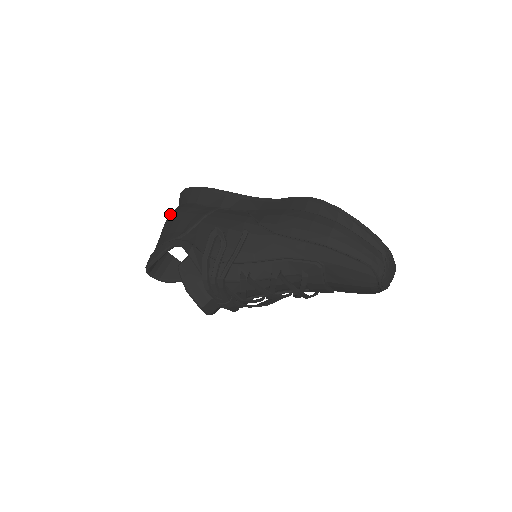
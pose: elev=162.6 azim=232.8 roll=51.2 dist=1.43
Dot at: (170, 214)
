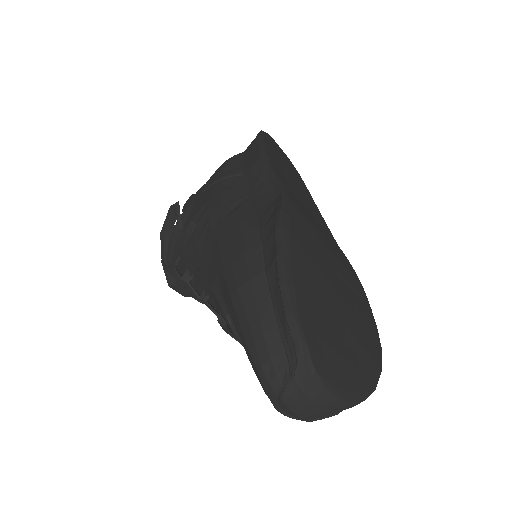
Dot at: occluded
